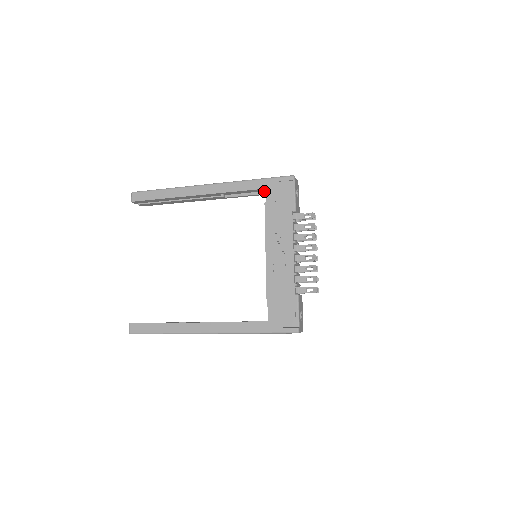
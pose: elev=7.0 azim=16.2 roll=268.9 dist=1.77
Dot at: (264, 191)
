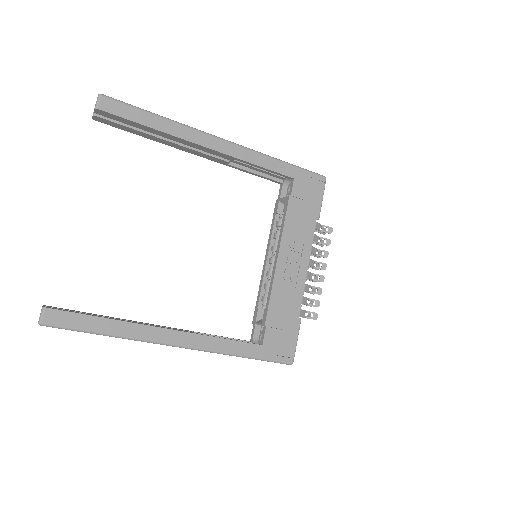
Dot at: (277, 177)
